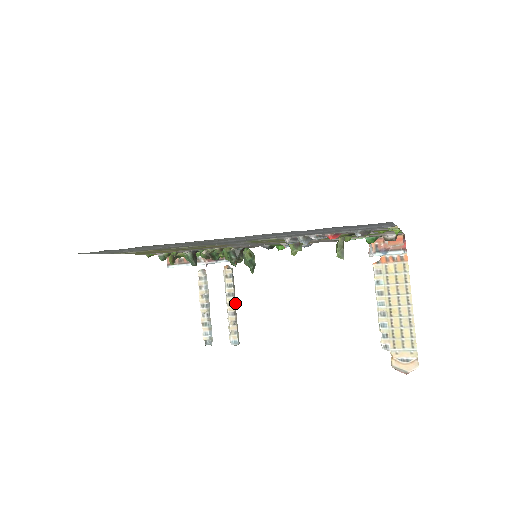
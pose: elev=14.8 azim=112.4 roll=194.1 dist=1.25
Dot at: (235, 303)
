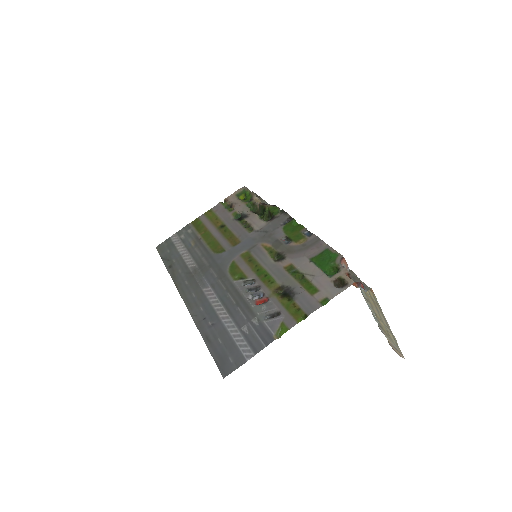
Dot at: occluded
